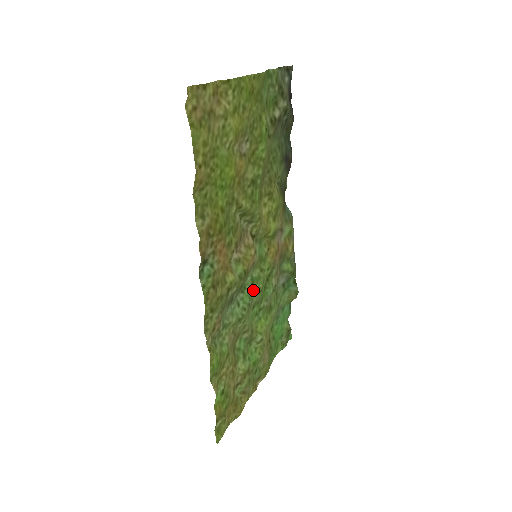
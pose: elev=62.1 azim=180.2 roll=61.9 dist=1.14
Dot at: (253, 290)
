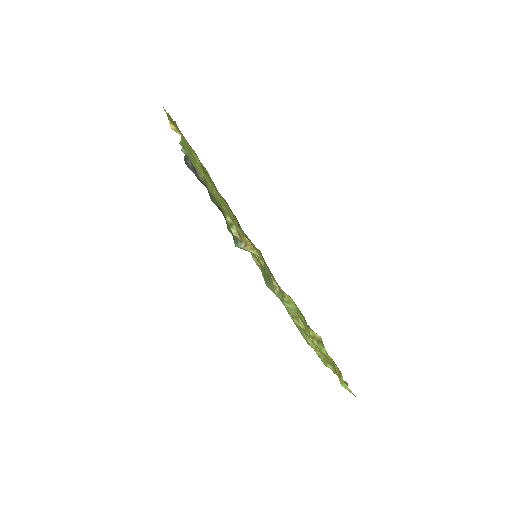
Dot at: occluded
